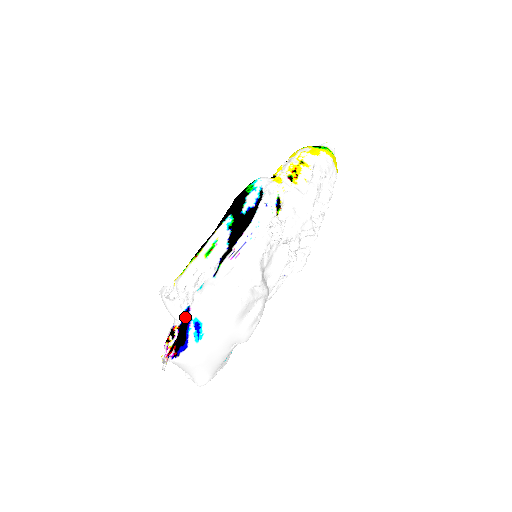
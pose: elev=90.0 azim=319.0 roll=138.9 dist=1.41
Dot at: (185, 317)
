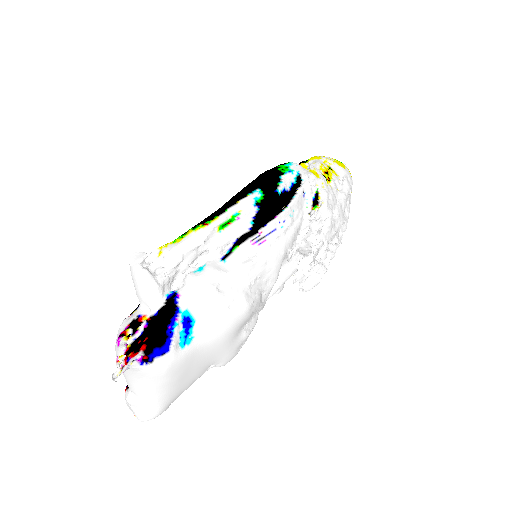
Dot at: (166, 305)
